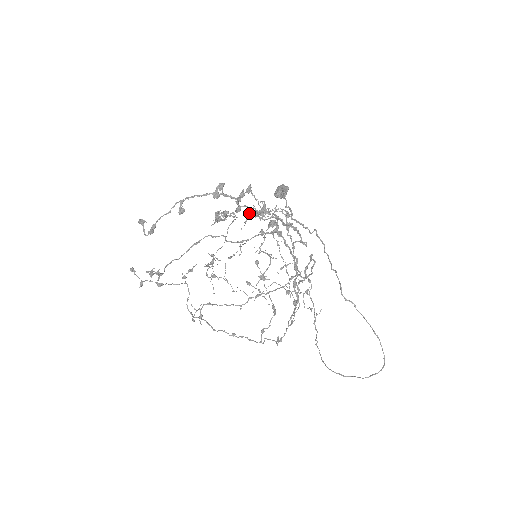
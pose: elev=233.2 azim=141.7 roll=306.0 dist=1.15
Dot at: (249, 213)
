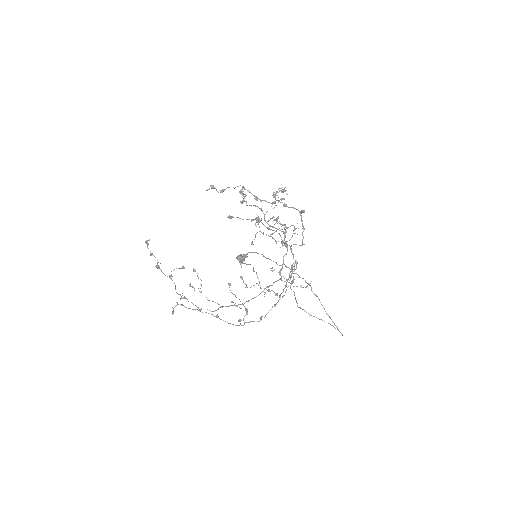
Dot at: (286, 205)
